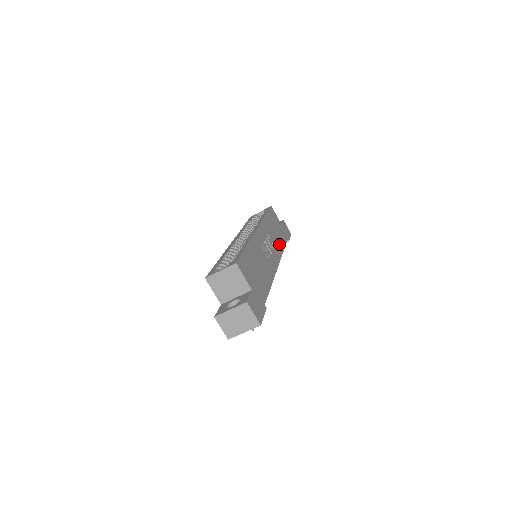
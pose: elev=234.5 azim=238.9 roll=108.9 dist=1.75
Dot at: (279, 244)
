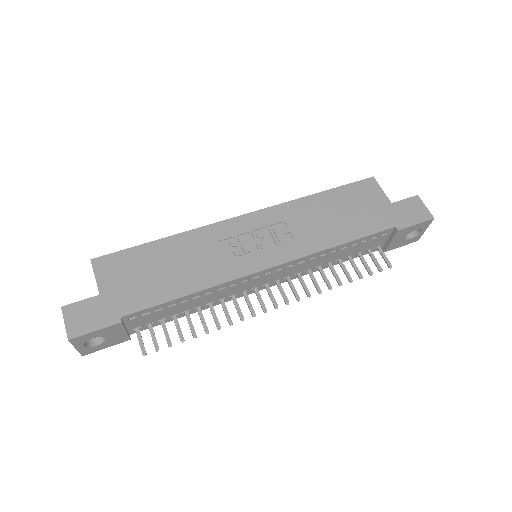
Dot at: (326, 236)
